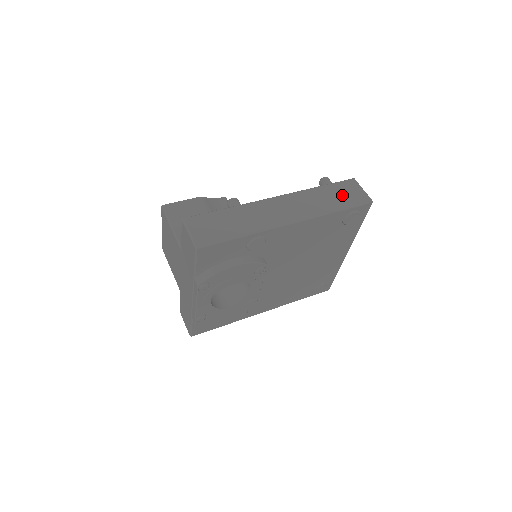
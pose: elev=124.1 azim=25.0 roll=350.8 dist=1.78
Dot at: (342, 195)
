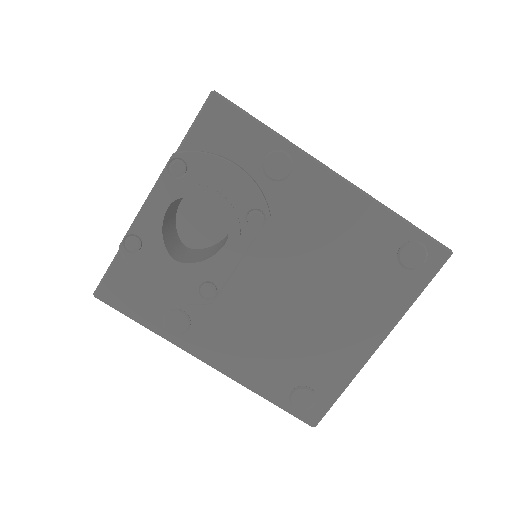
Dot at: occluded
